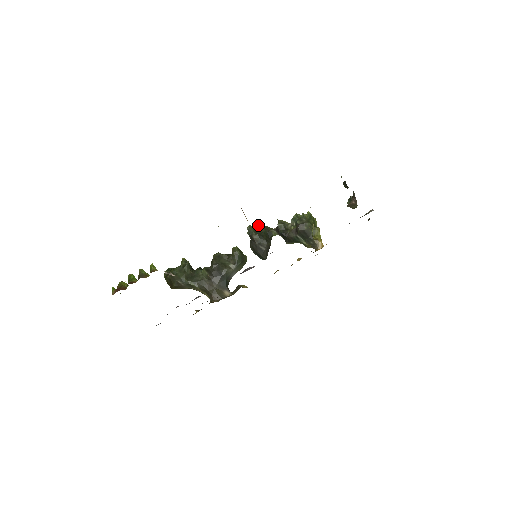
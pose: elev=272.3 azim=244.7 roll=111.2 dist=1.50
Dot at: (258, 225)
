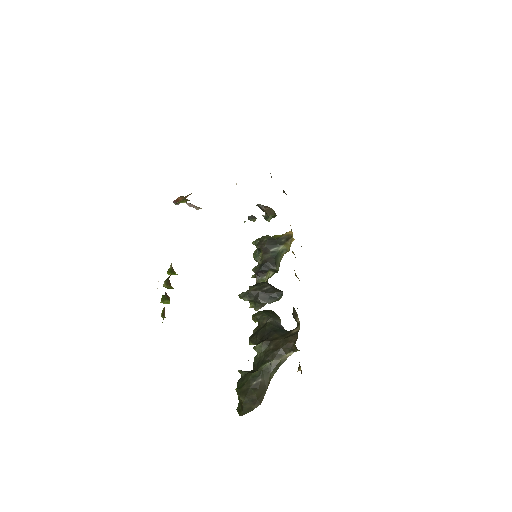
Dot at: occluded
